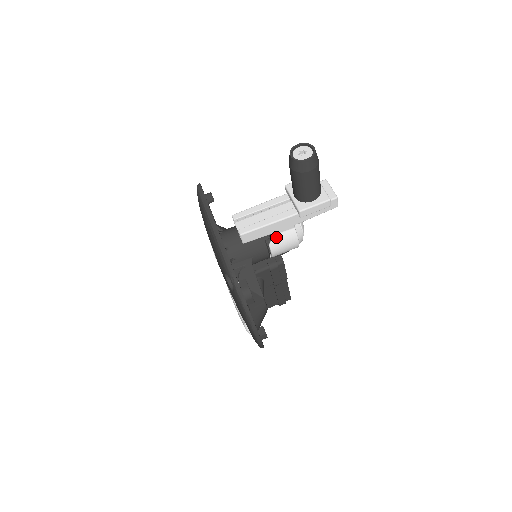
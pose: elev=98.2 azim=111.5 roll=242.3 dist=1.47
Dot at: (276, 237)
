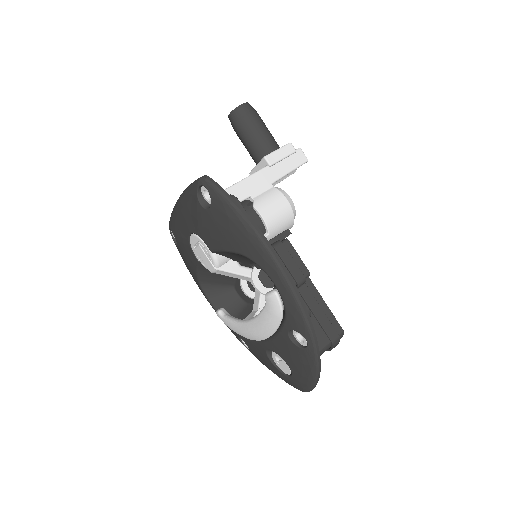
Dot at: (257, 198)
